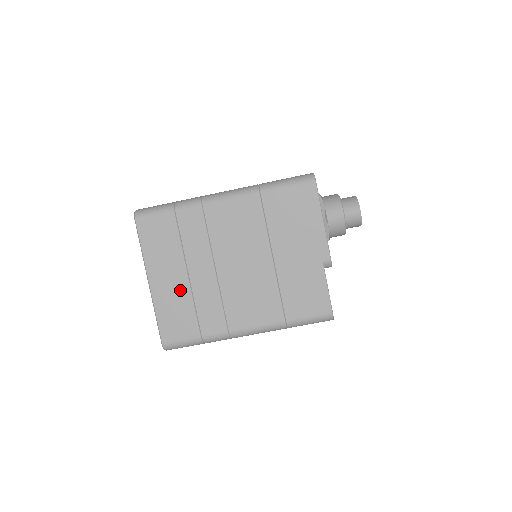
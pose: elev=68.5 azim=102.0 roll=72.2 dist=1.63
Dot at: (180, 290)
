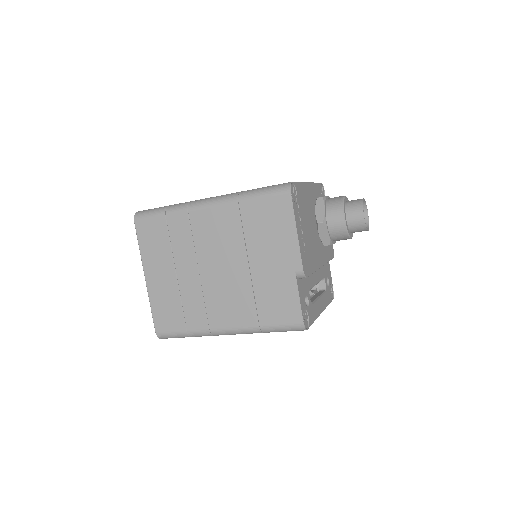
Dot at: (170, 287)
